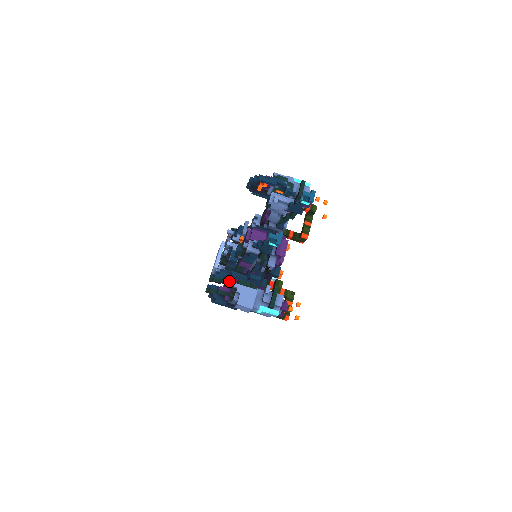
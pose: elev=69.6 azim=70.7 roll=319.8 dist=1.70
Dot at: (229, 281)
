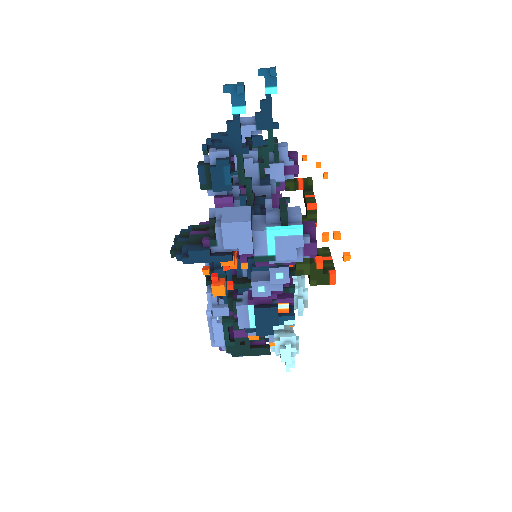
Dot at: (204, 225)
